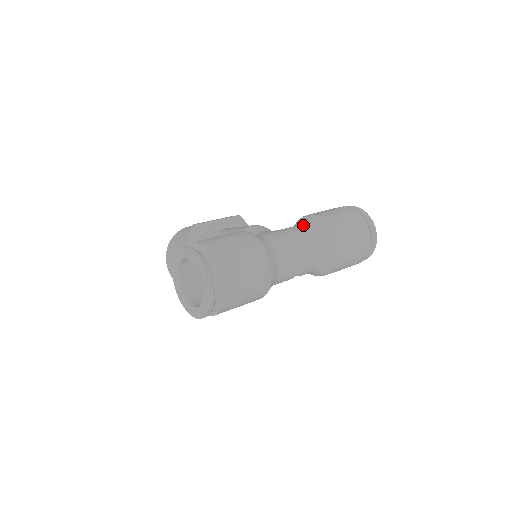
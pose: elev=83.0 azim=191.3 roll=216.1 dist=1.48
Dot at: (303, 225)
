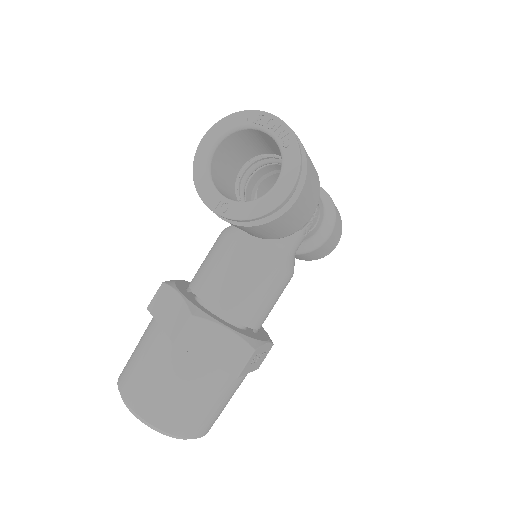
Dot at: occluded
